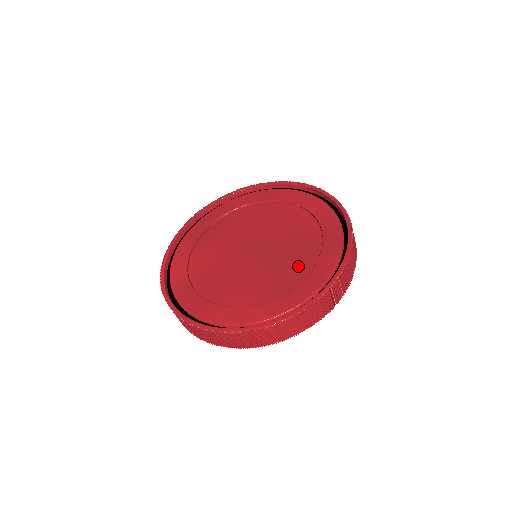
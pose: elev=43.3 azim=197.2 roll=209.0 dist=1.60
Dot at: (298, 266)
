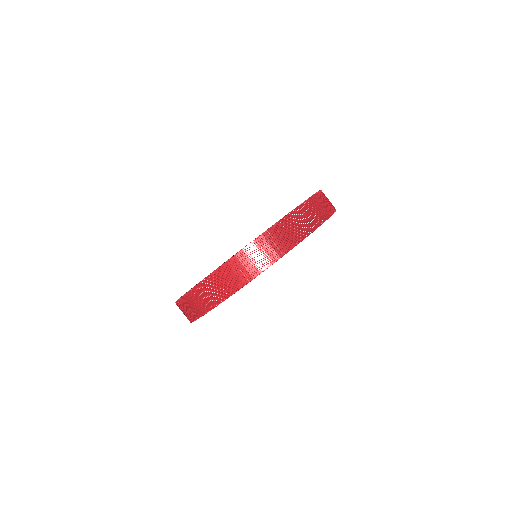
Dot at: occluded
